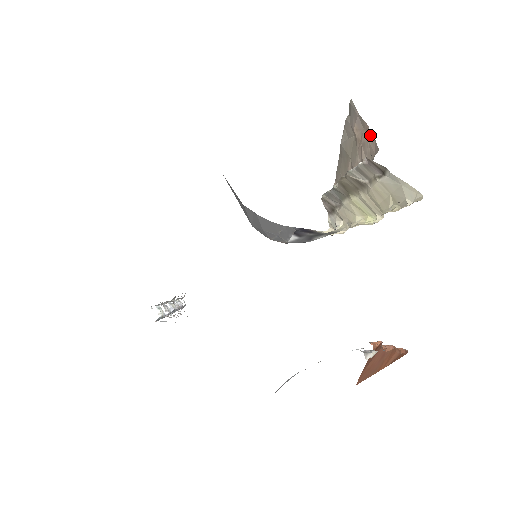
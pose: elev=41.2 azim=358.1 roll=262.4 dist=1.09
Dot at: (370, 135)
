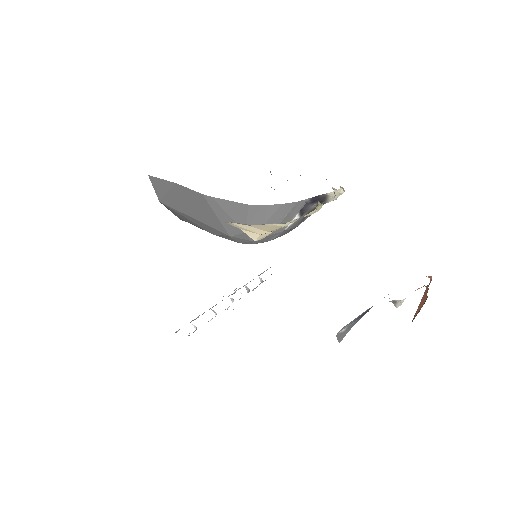
Dot at: occluded
